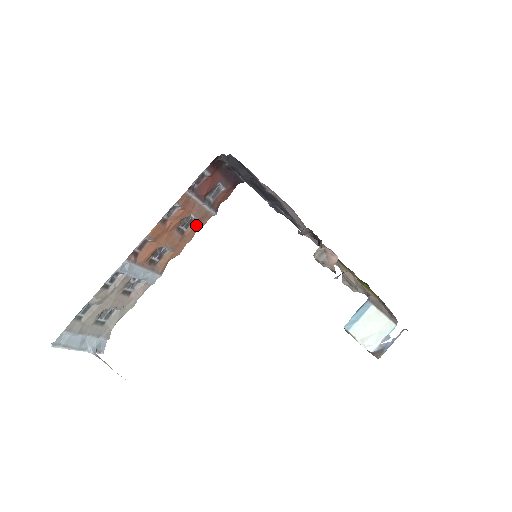
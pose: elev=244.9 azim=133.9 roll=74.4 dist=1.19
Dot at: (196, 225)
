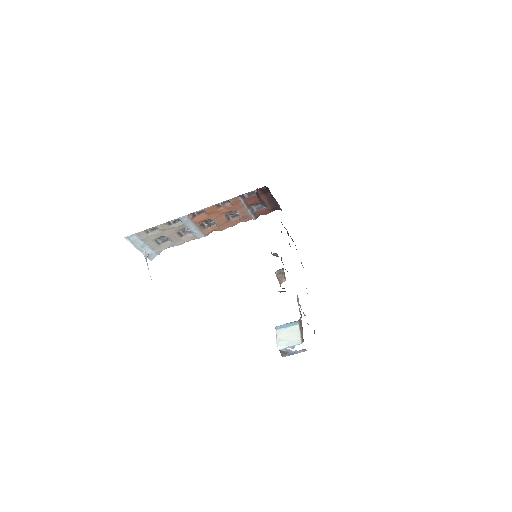
Dot at: (239, 219)
